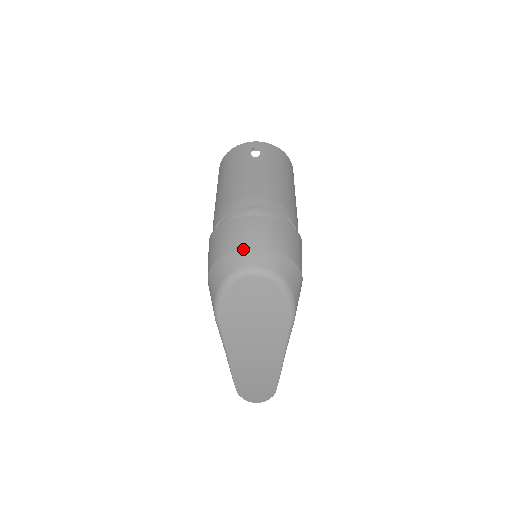
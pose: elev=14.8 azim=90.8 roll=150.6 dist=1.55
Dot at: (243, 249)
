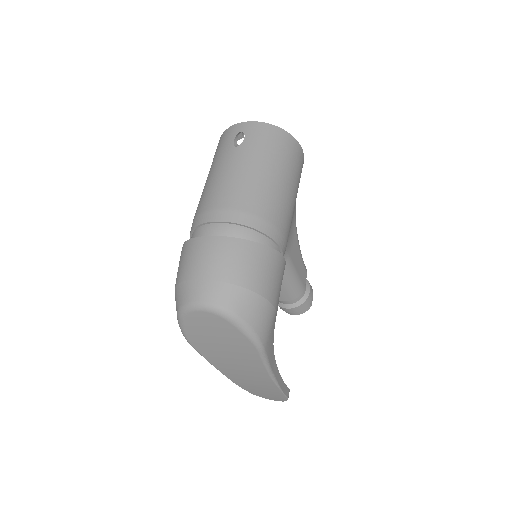
Dot at: (191, 279)
